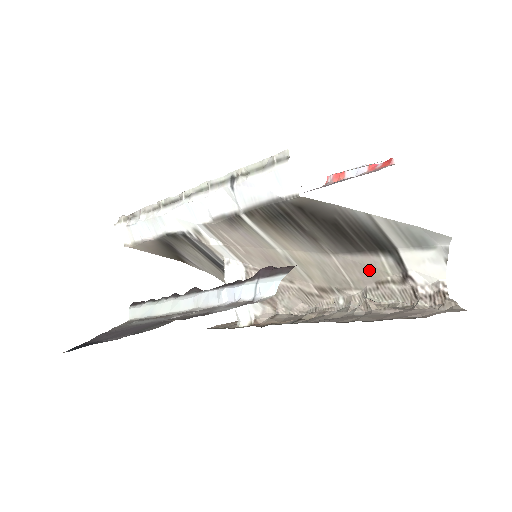
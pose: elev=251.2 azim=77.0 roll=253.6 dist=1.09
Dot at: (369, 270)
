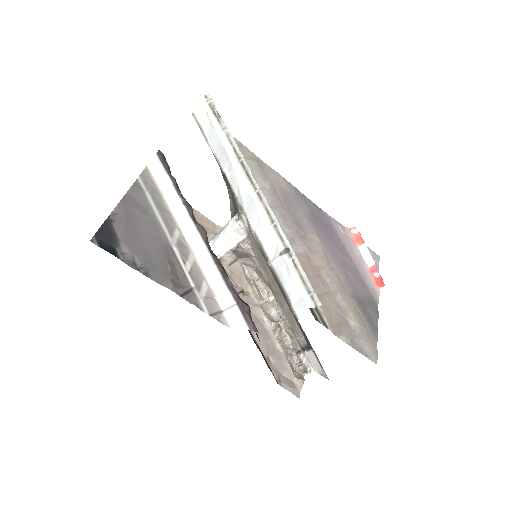
Dot at: (295, 326)
